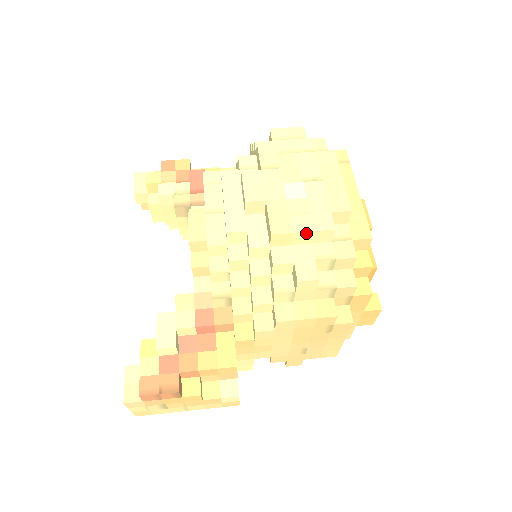
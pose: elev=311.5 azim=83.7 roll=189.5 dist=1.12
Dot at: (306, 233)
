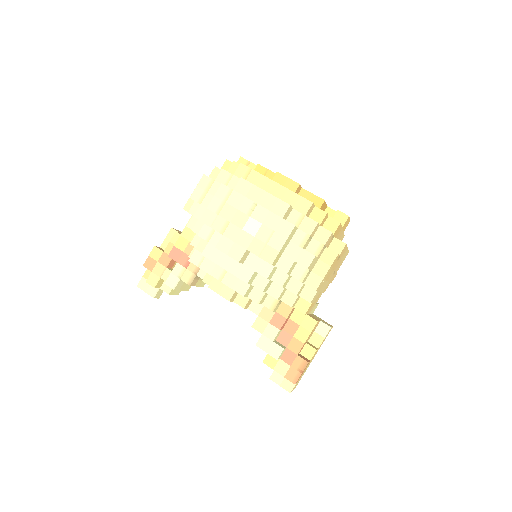
Dot at: (285, 244)
